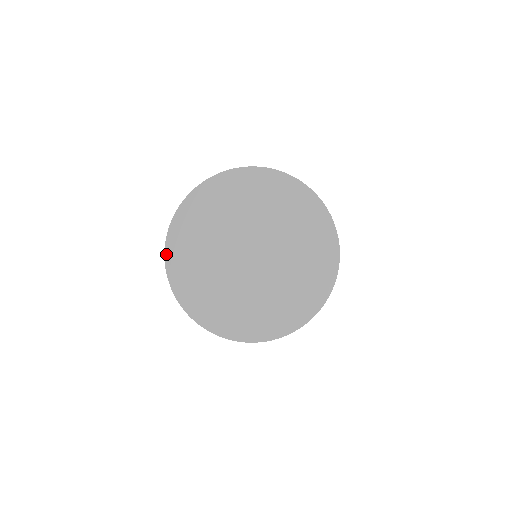
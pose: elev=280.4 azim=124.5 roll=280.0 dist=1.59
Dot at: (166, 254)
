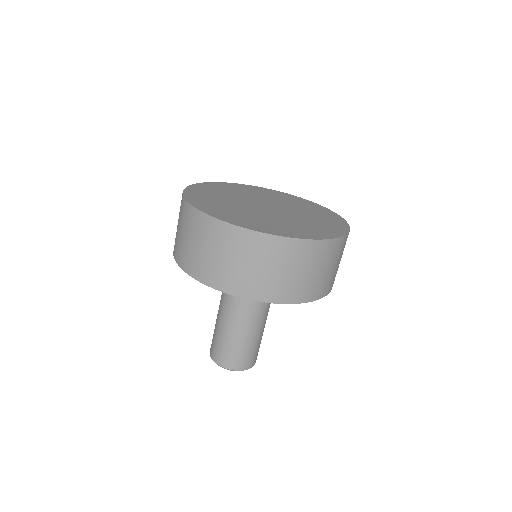
Dot at: (220, 182)
